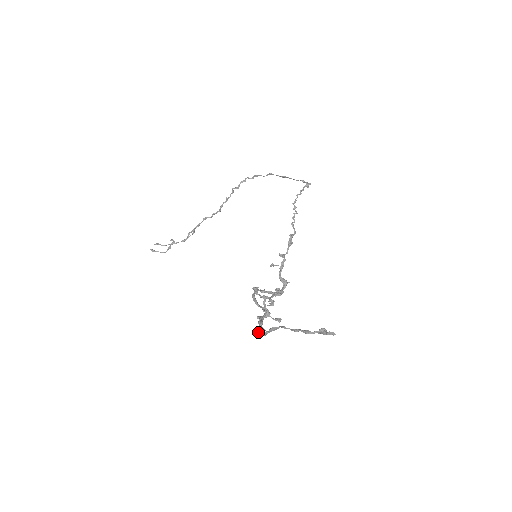
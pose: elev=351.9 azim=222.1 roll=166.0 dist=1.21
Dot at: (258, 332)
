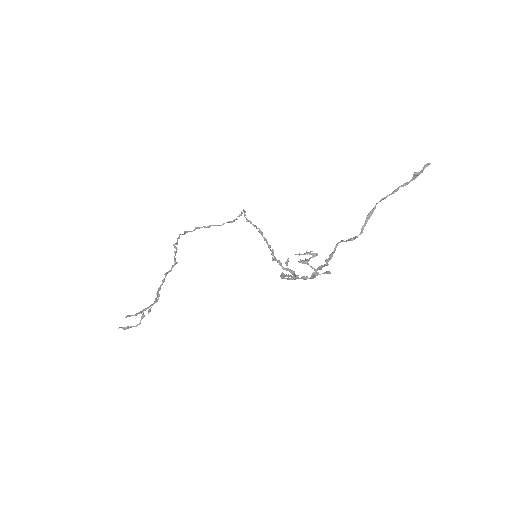
Dot at: (351, 239)
